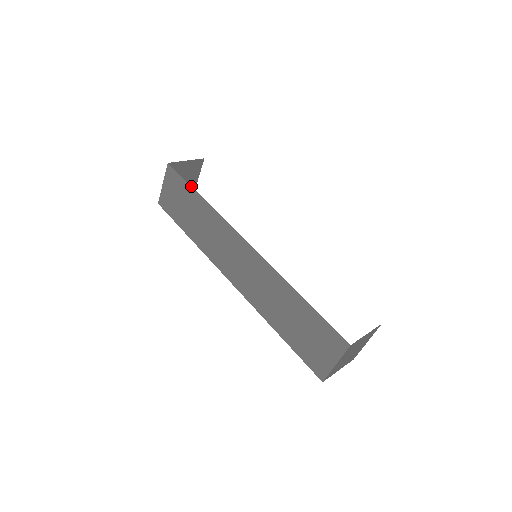
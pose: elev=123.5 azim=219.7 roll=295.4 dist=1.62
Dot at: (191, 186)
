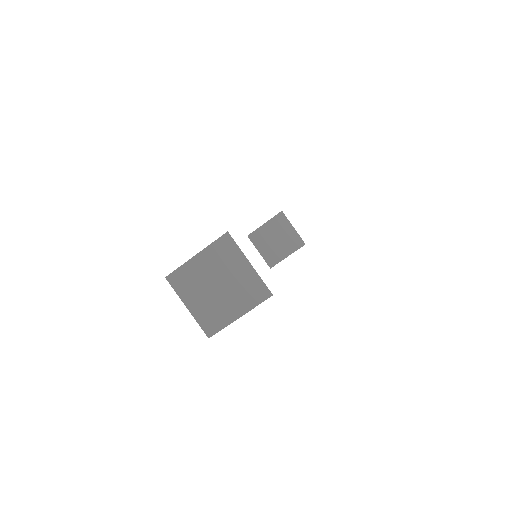
Dot at: occluded
